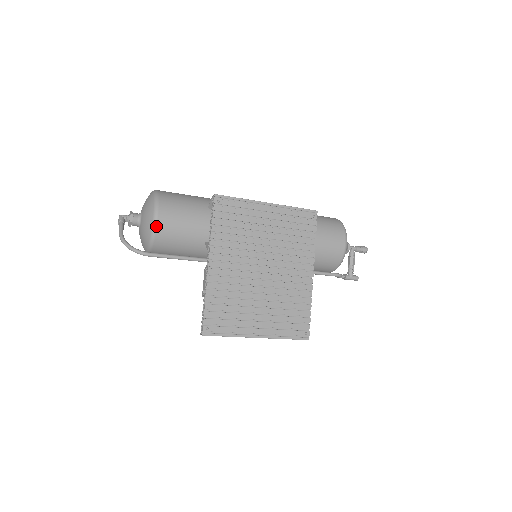
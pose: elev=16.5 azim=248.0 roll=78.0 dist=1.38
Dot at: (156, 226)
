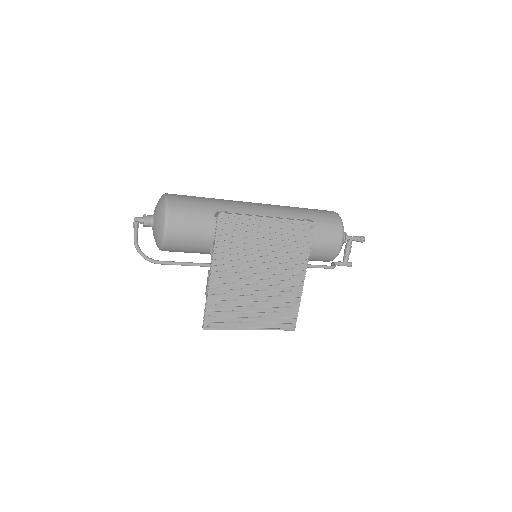
Dot at: (166, 236)
